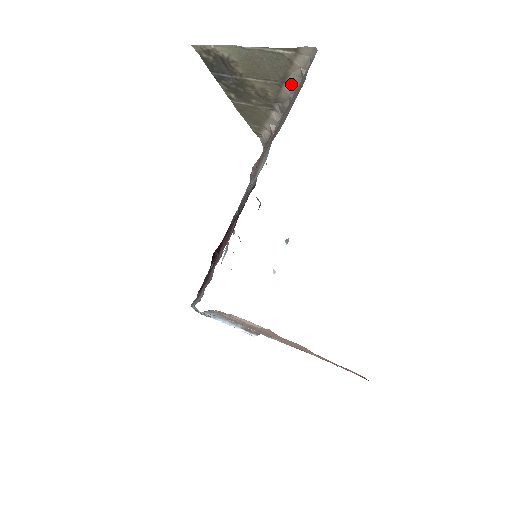
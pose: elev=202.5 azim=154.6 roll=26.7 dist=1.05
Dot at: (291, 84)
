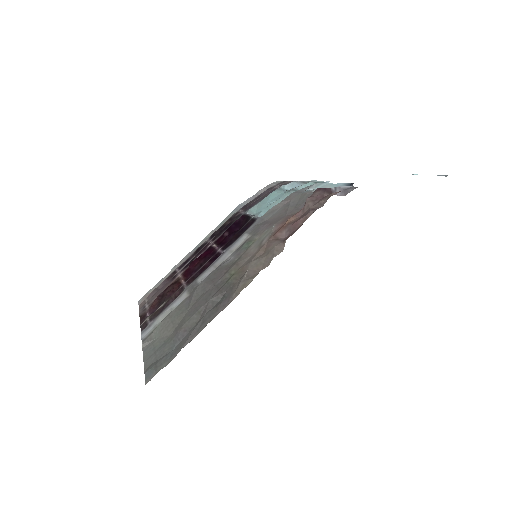
Dot at: occluded
